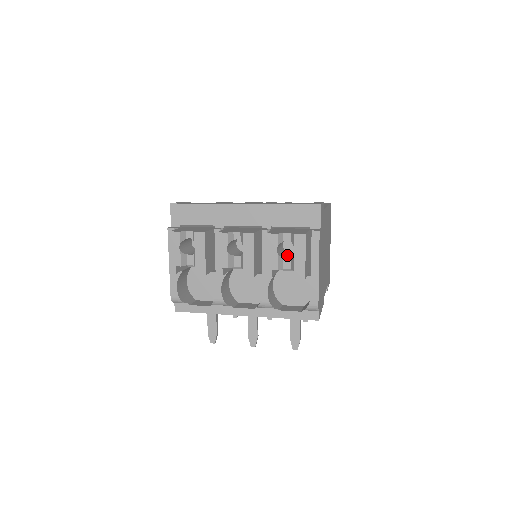
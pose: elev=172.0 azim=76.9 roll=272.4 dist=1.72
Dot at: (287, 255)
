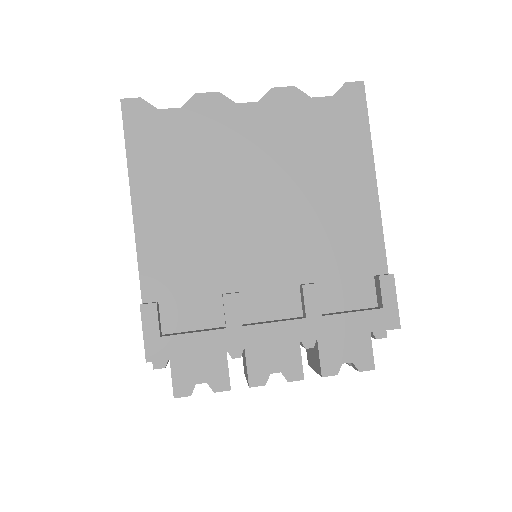
Dot at: occluded
